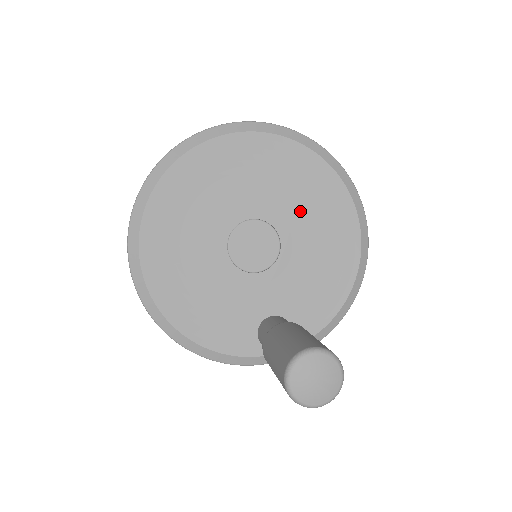
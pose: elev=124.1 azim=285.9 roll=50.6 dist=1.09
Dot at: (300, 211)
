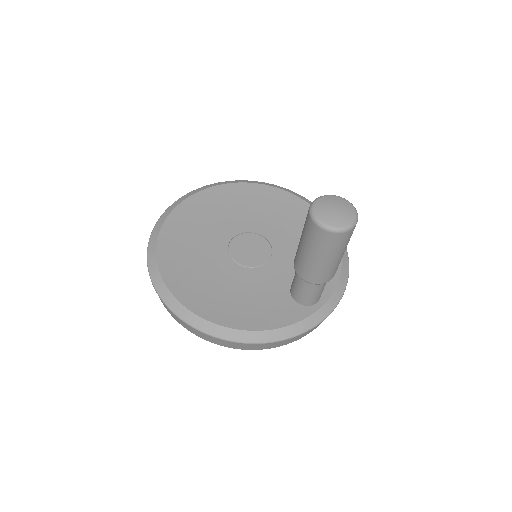
Dot at: (267, 217)
